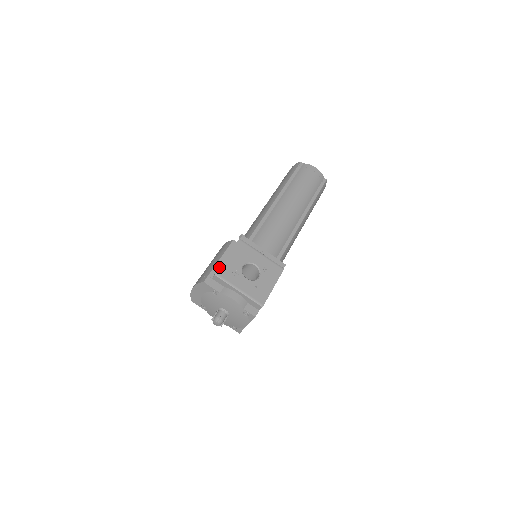
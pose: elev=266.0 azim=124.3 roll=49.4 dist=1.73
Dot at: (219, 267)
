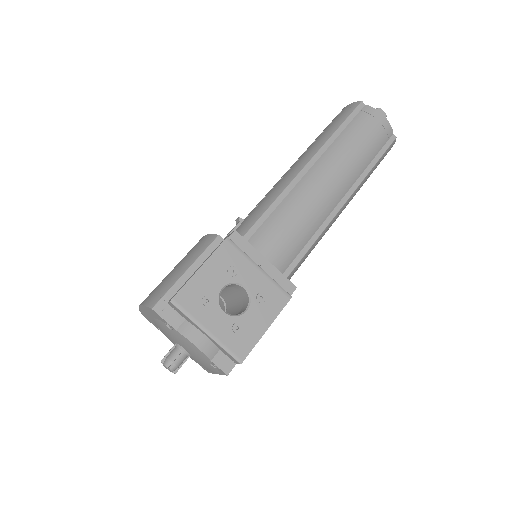
Dot at: (181, 288)
